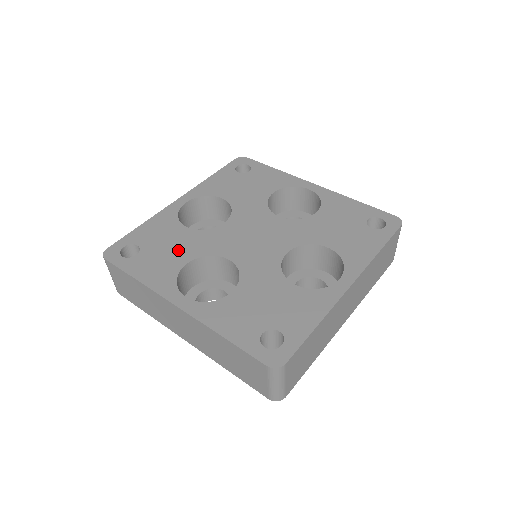
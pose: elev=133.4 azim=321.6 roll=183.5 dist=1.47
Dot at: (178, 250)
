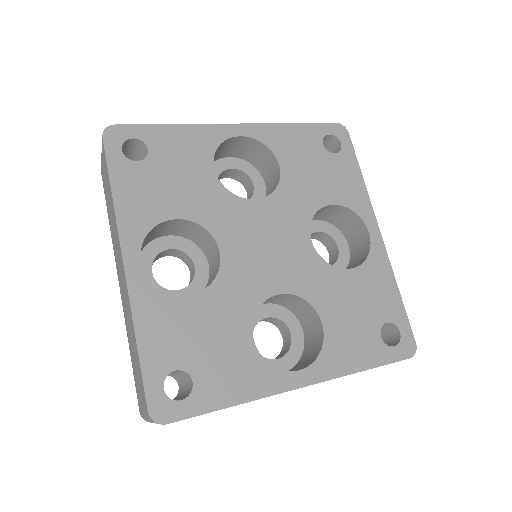
Dot at: (182, 193)
